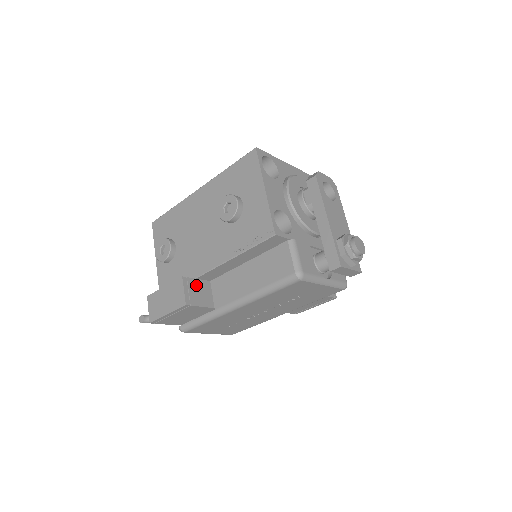
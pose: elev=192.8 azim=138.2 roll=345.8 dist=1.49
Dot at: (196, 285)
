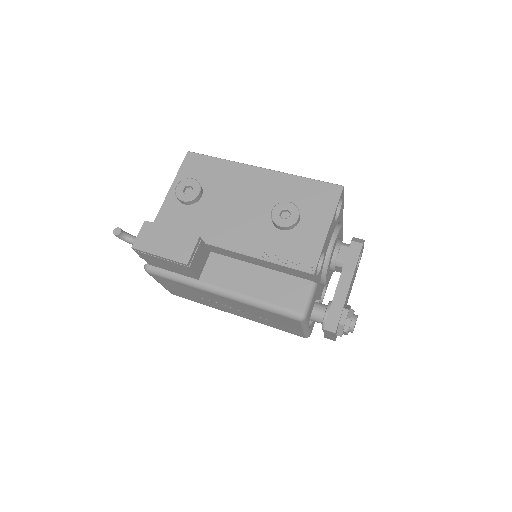
Dot at: (202, 250)
